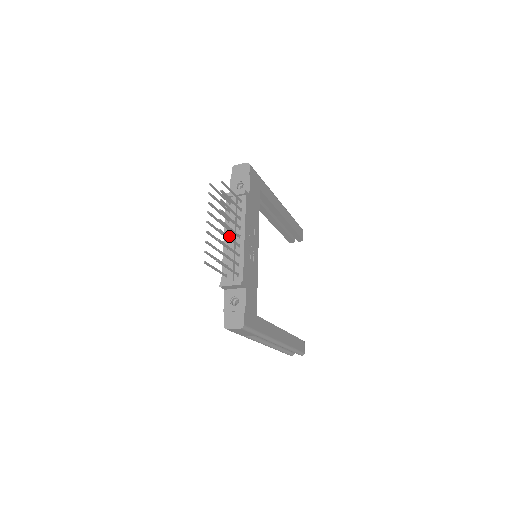
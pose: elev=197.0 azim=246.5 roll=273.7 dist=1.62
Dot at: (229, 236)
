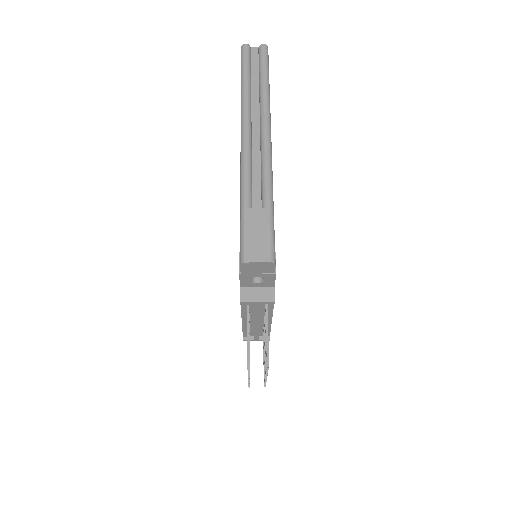
Dot at: (250, 320)
